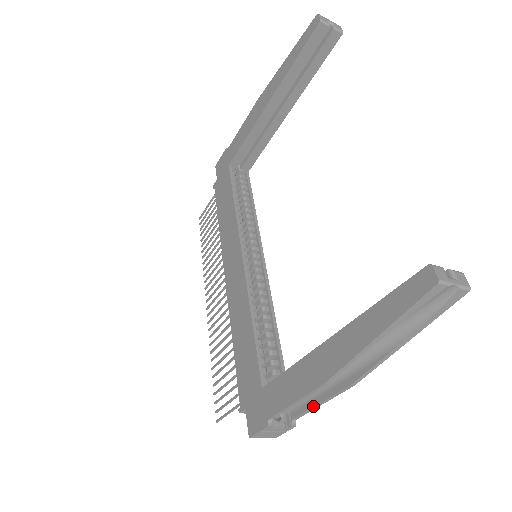
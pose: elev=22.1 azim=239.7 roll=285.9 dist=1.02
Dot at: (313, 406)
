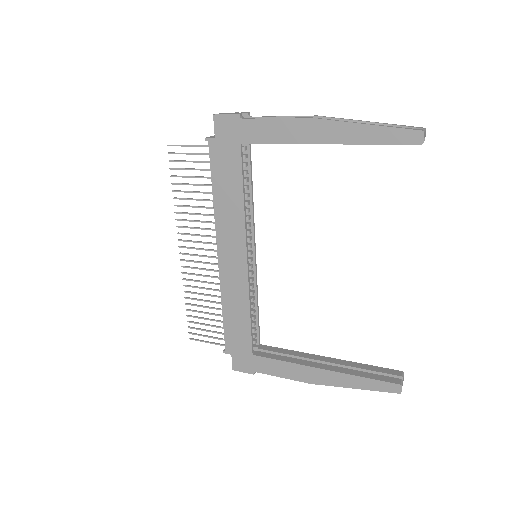
Dot at: occluded
